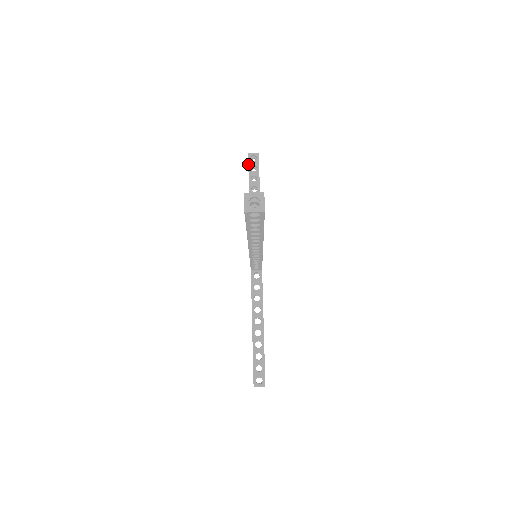
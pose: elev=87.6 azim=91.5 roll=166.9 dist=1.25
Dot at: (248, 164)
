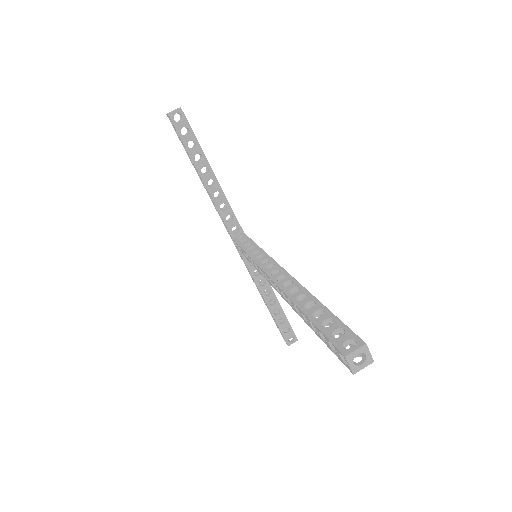
Dot at: (175, 129)
